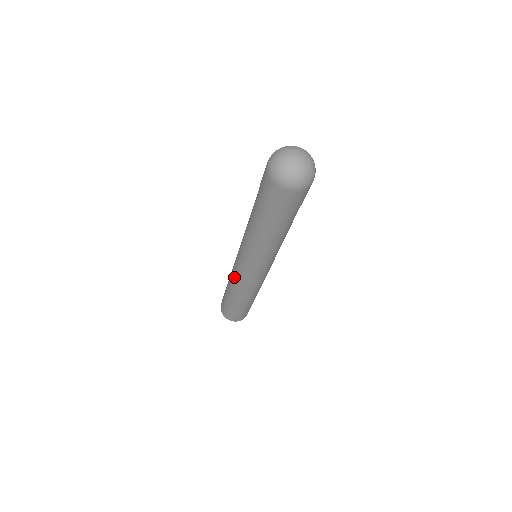
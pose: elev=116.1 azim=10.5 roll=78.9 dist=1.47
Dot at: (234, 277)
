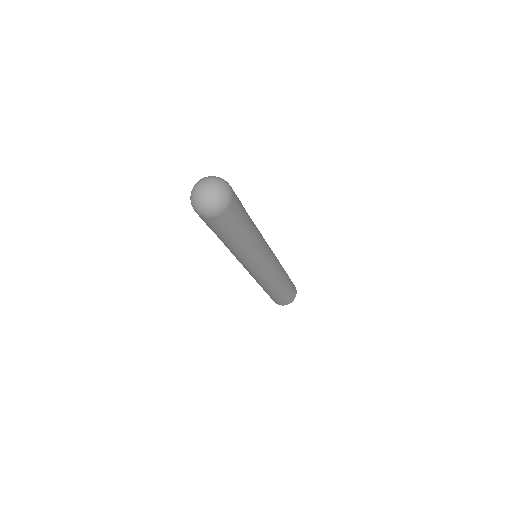
Dot at: (263, 282)
